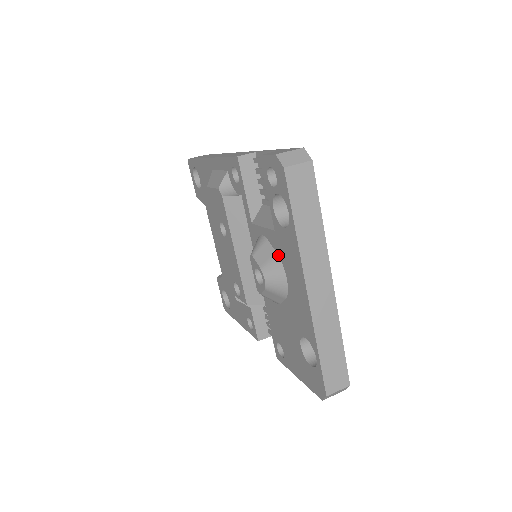
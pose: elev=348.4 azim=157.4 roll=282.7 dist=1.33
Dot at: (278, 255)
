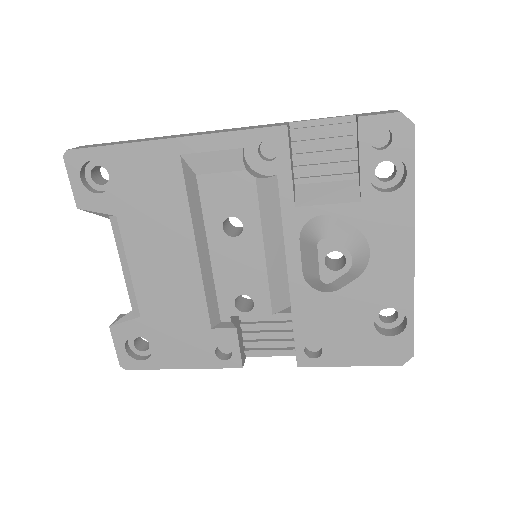
Dot at: (359, 229)
